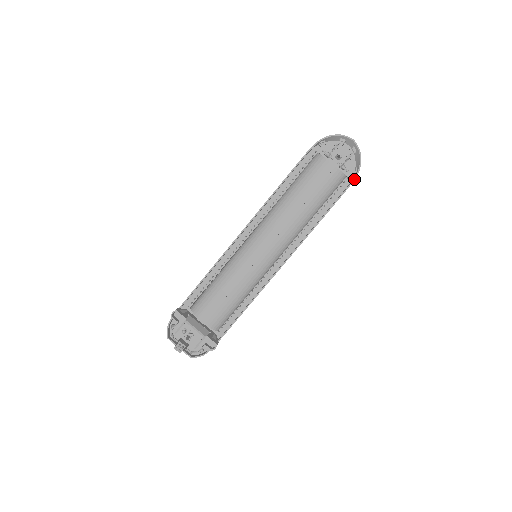
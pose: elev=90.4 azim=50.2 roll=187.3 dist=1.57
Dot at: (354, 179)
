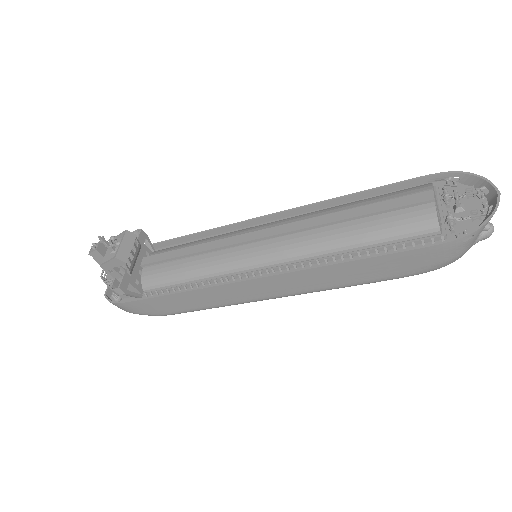
Dot at: (448, 241)
